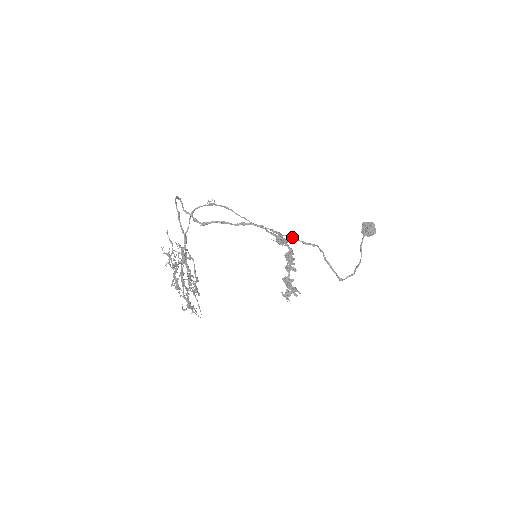
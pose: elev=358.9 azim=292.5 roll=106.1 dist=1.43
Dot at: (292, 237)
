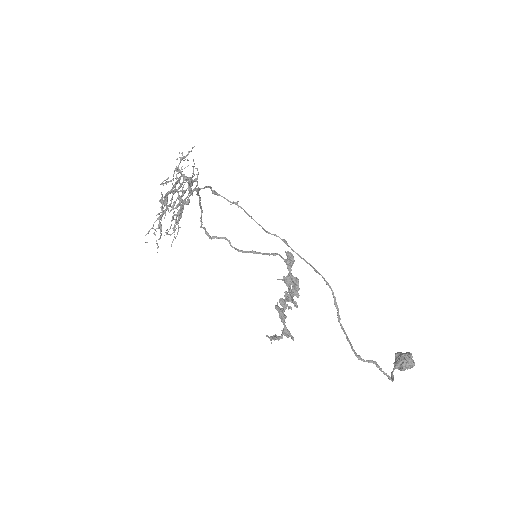
Dot at: (304, 260)
